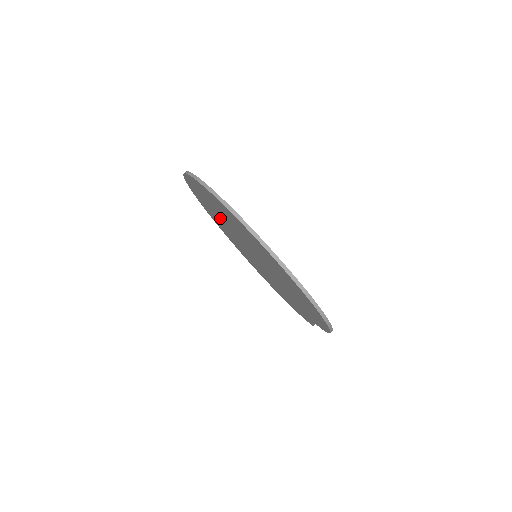
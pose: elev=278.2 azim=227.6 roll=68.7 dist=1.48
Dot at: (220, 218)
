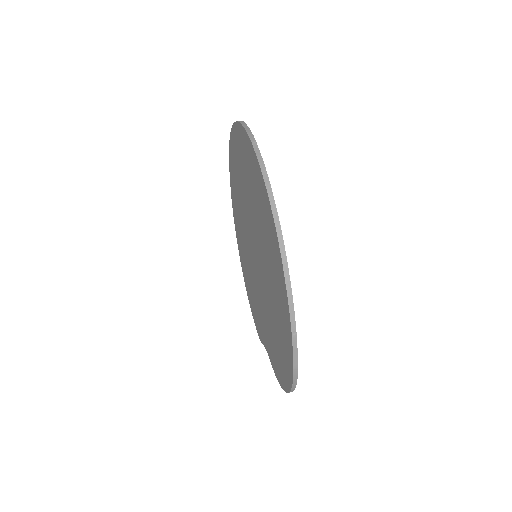
Dot at: (246, 192)
